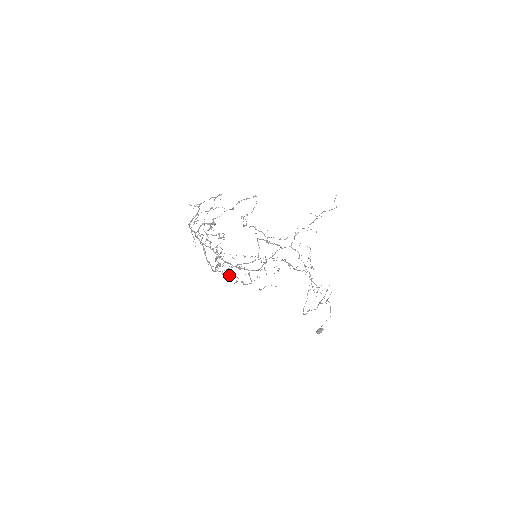
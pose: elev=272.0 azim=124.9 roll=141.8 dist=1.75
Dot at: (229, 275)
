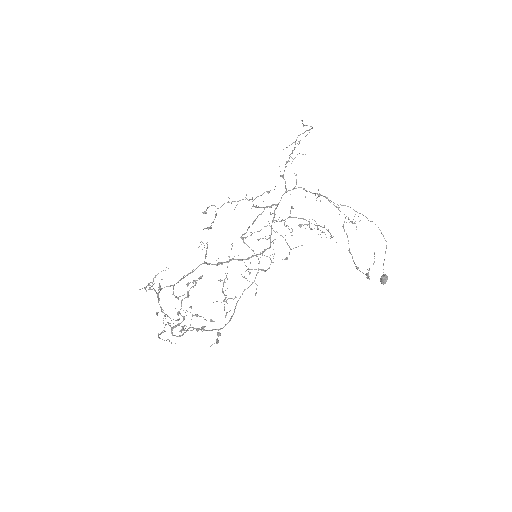
Dot at: occluded
